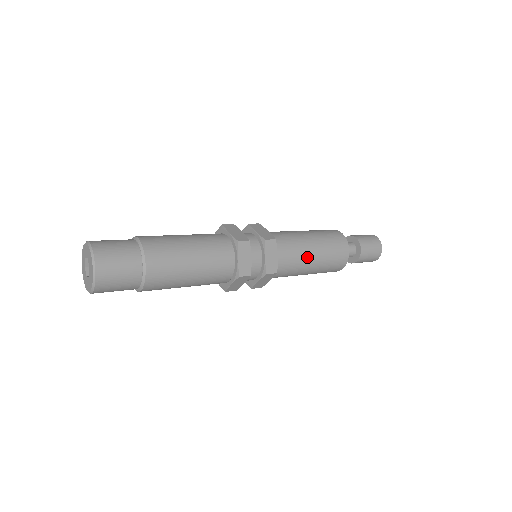
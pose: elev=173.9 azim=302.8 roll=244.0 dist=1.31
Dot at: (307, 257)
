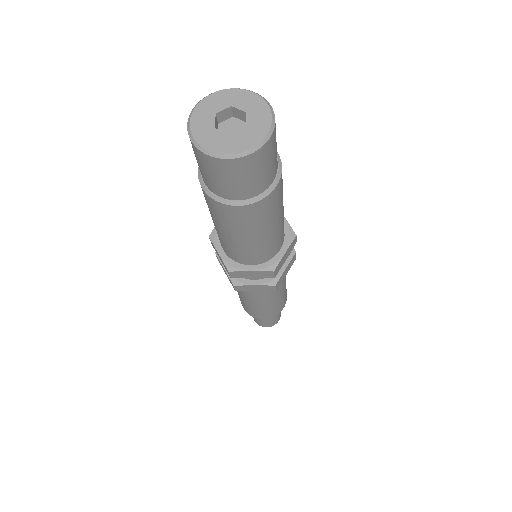
Dot at: occluded
